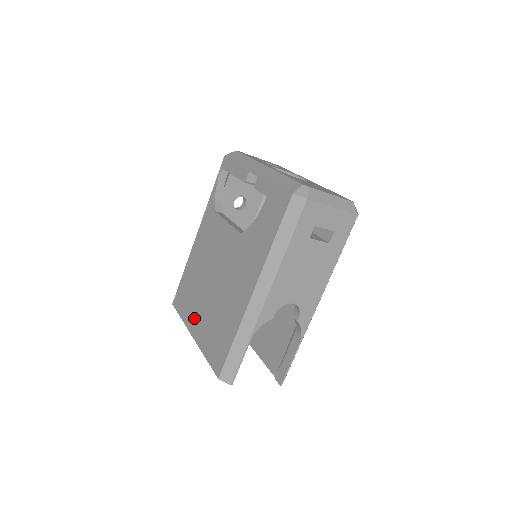
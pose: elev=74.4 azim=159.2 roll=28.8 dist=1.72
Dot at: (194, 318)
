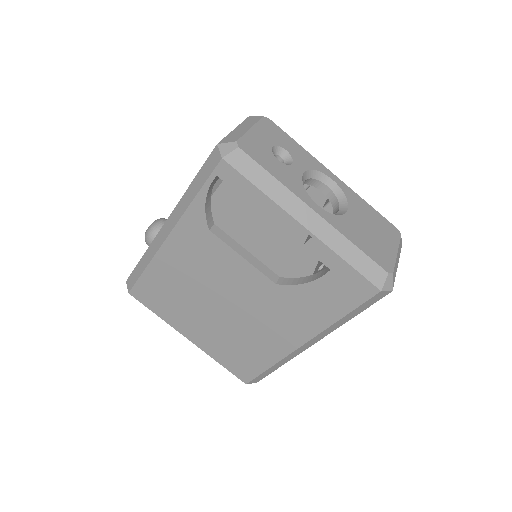
Dot at: (187, 326)
